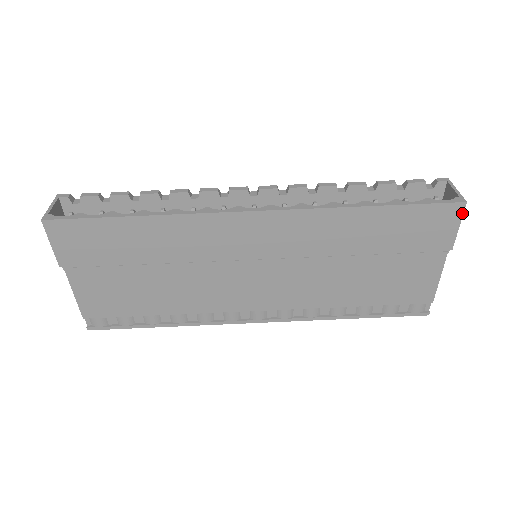
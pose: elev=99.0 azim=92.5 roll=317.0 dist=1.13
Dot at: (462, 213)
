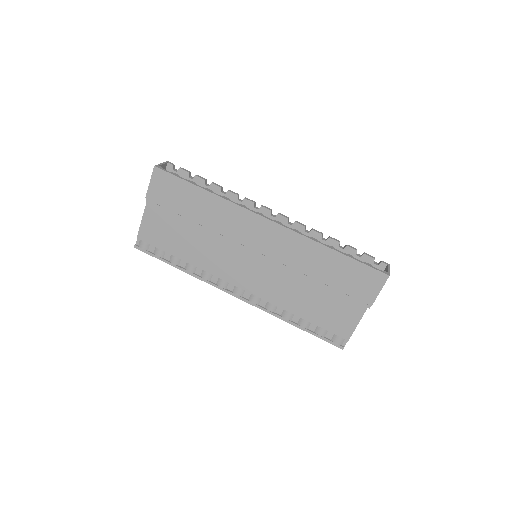
Dot at: (385, 282)
